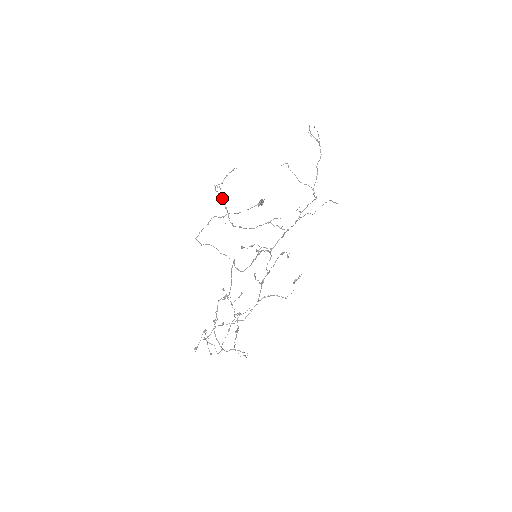
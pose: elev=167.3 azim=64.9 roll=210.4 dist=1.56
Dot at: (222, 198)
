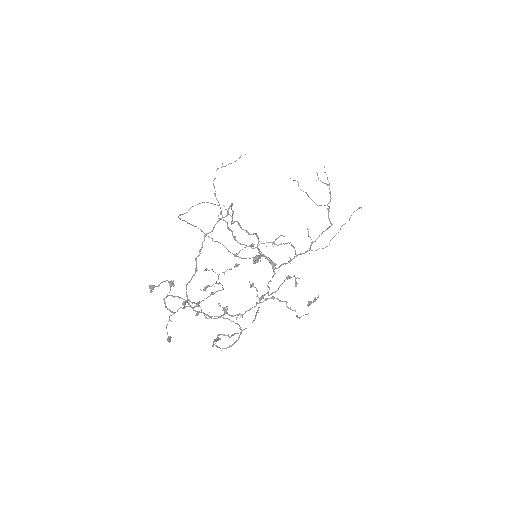
Dot at: (218, 201)
